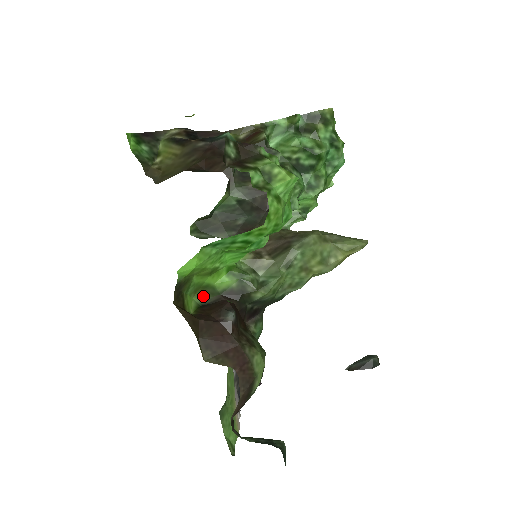
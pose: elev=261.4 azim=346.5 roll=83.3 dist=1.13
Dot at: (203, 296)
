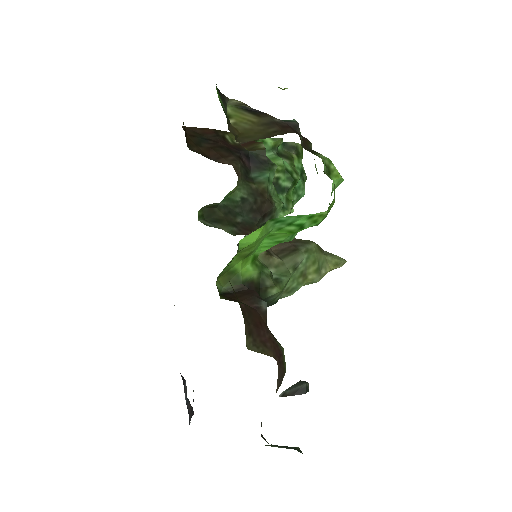
Dot at: (223, 283)
